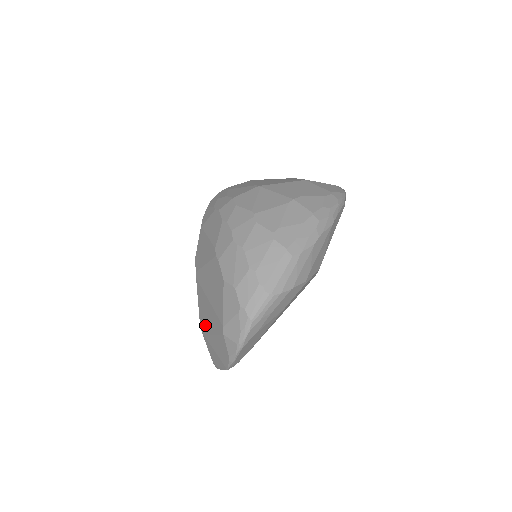
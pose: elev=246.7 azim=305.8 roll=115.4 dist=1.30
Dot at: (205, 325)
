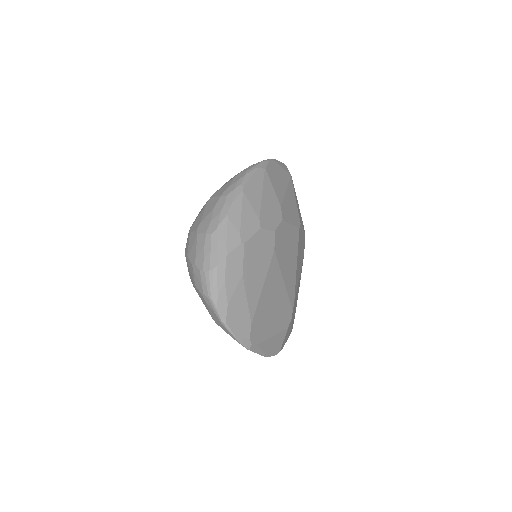
Dot at: occluded
